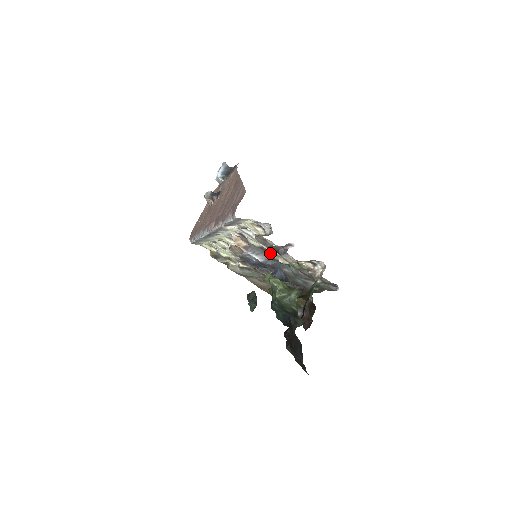
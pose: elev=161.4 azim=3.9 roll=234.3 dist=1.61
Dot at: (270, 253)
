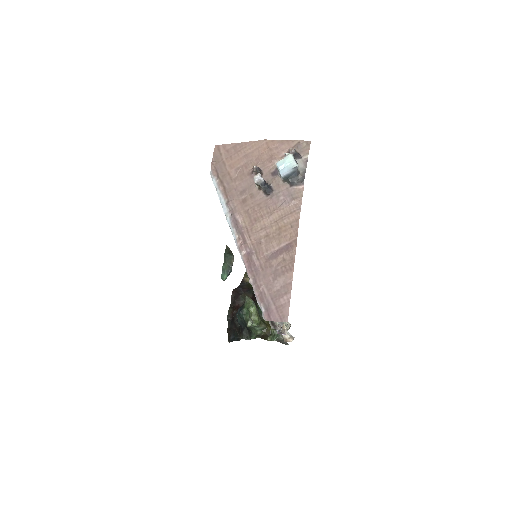
Dot at: occluded
